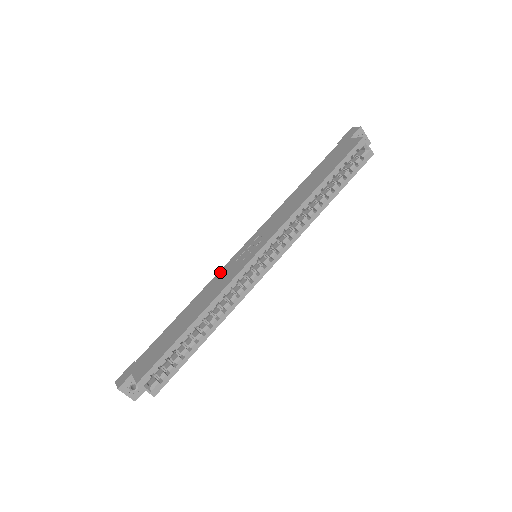
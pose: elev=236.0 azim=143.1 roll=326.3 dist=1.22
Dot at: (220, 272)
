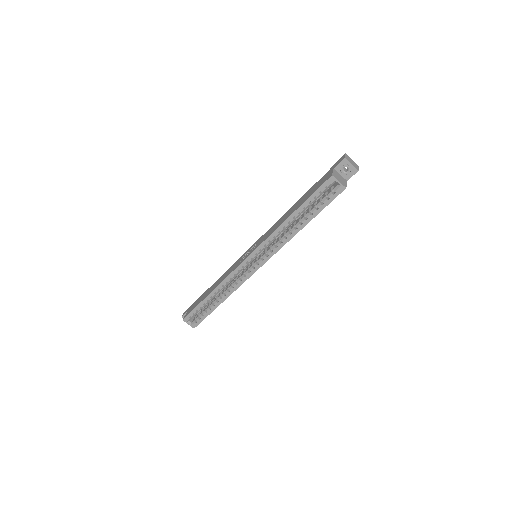
Dot at: (236, 261)
